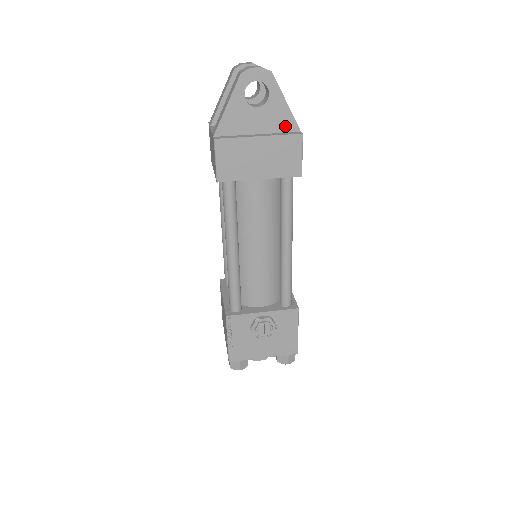
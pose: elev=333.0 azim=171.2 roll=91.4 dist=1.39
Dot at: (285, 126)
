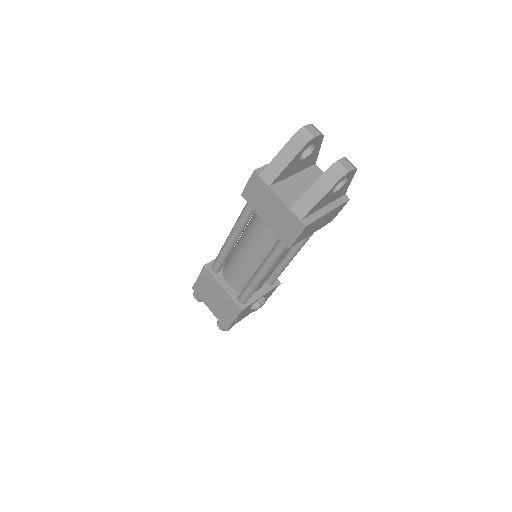
Dot at: (340, 195)
